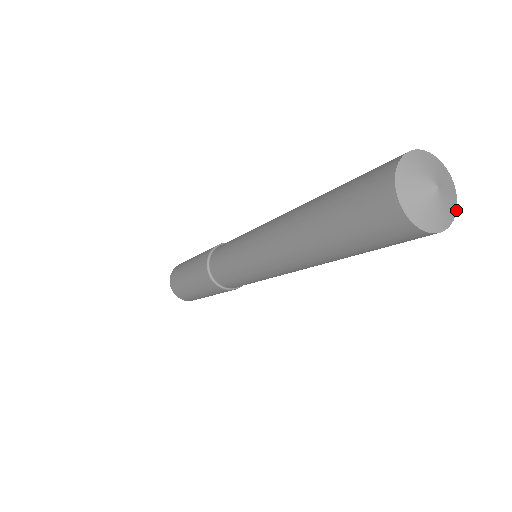
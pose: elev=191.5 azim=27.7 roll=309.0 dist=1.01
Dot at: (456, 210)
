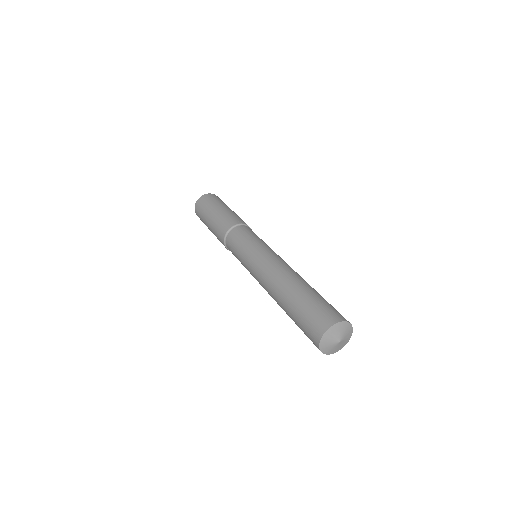
Dot at: occluded
